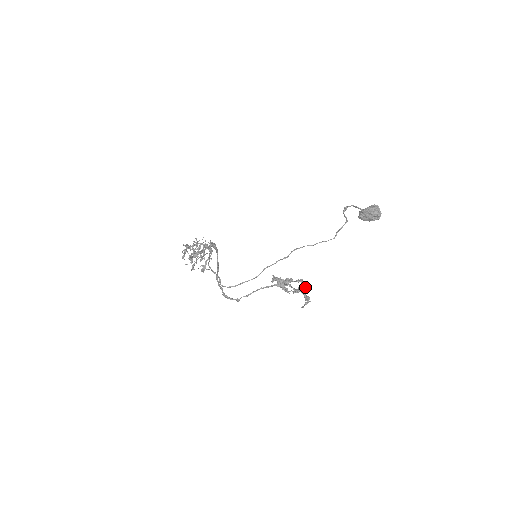
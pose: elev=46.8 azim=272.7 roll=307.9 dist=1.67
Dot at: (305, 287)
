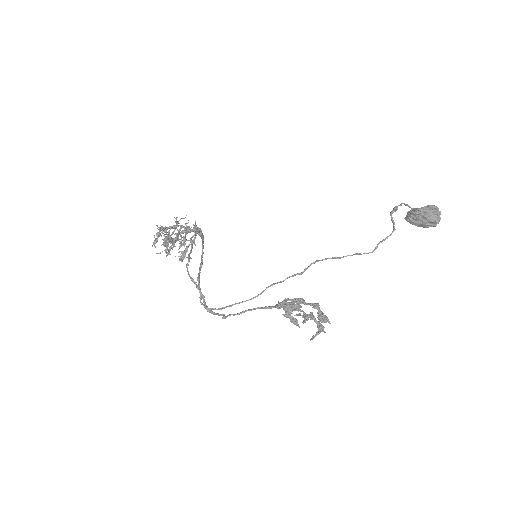
Dot at: (322, 318)
